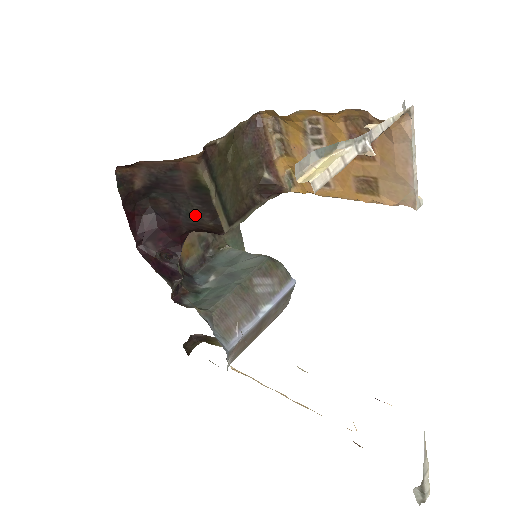
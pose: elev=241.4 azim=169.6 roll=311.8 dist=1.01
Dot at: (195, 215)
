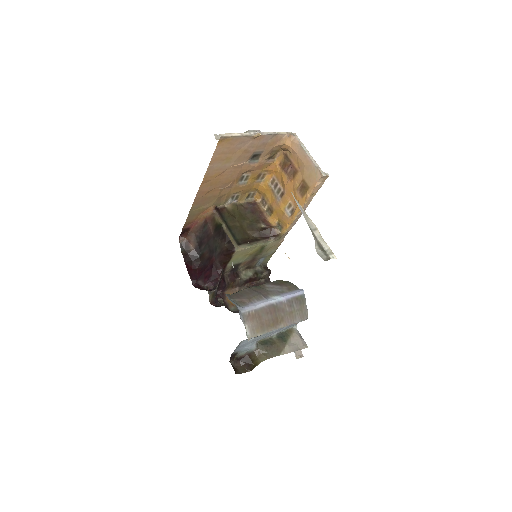
Dot at: (218, 245)
